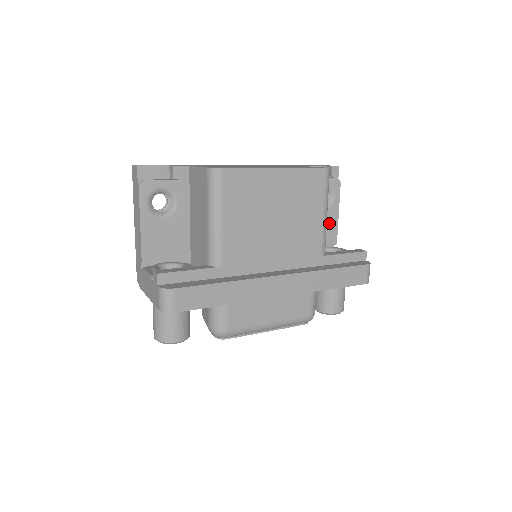
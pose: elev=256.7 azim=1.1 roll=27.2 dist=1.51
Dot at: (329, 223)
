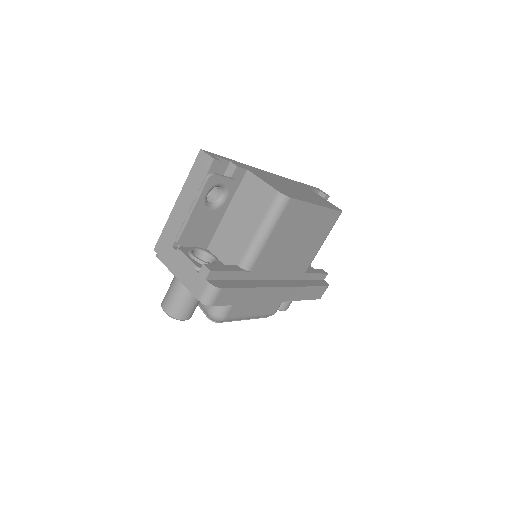
Dot at: occluded
